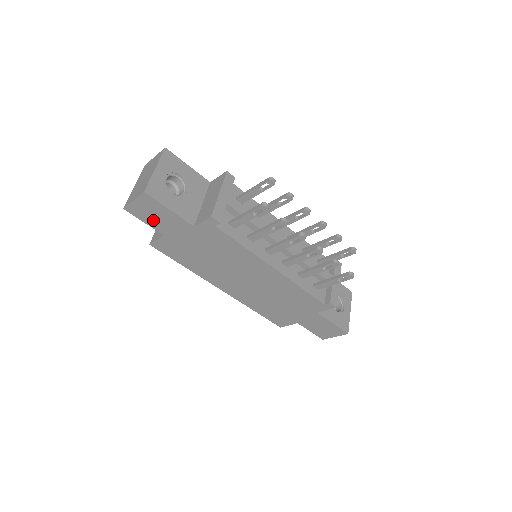
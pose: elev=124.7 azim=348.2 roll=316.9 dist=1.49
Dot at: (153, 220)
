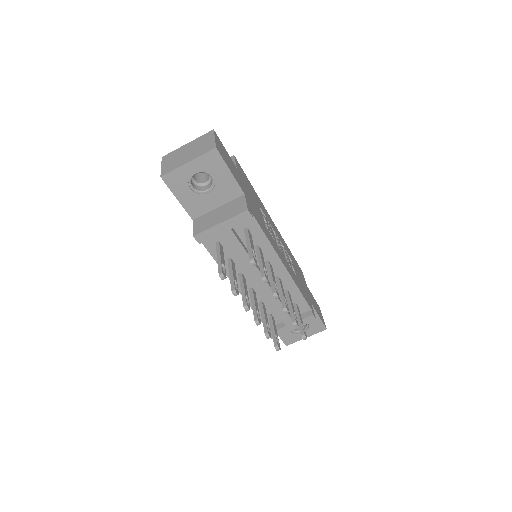
Dot at: occluded
